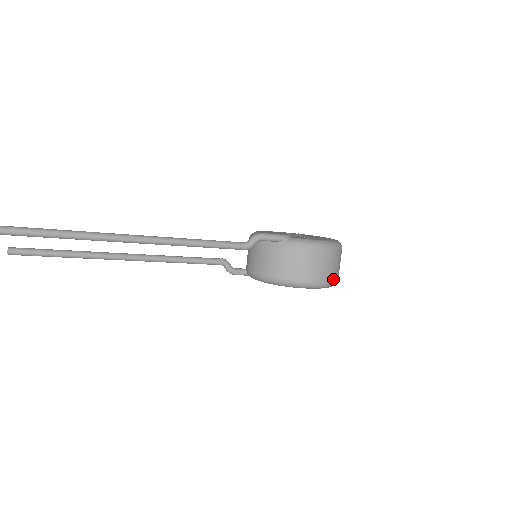
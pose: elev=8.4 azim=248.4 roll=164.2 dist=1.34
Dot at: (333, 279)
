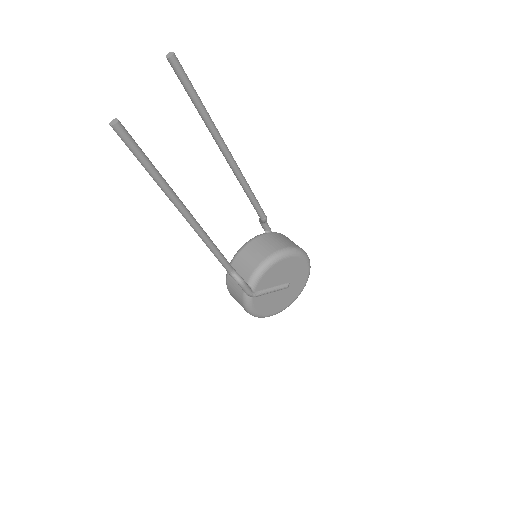
Dot at: occluded
